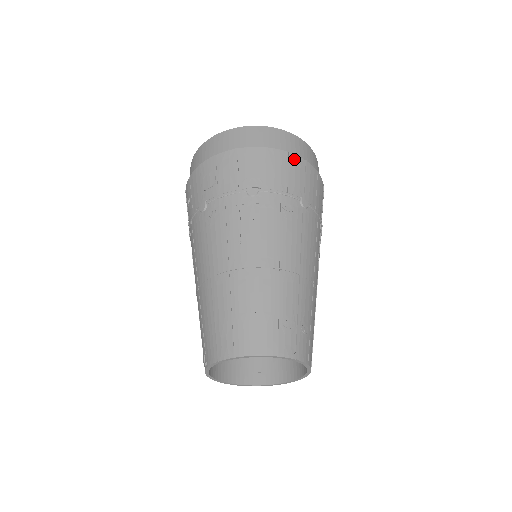
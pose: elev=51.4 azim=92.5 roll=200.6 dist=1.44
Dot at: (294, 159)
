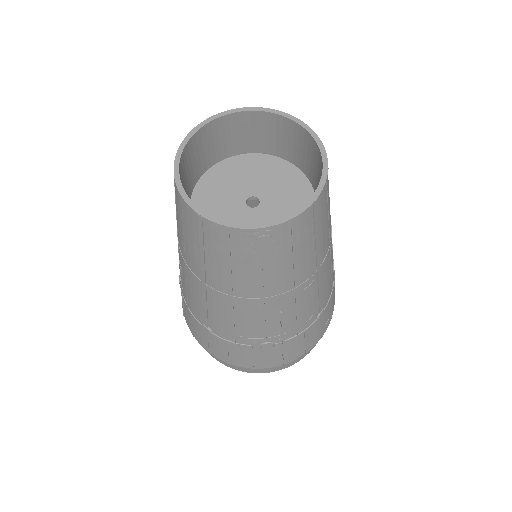
Dot at: occluded
